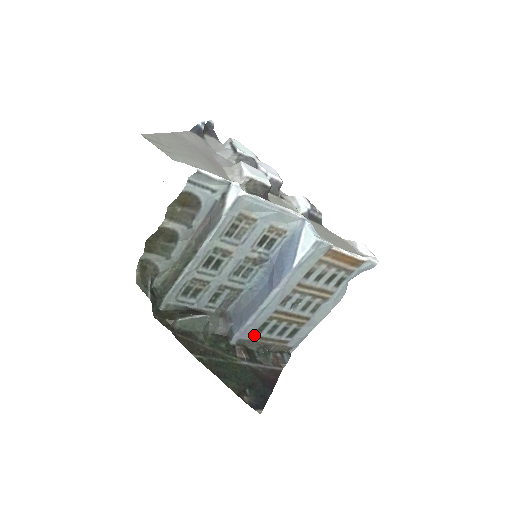
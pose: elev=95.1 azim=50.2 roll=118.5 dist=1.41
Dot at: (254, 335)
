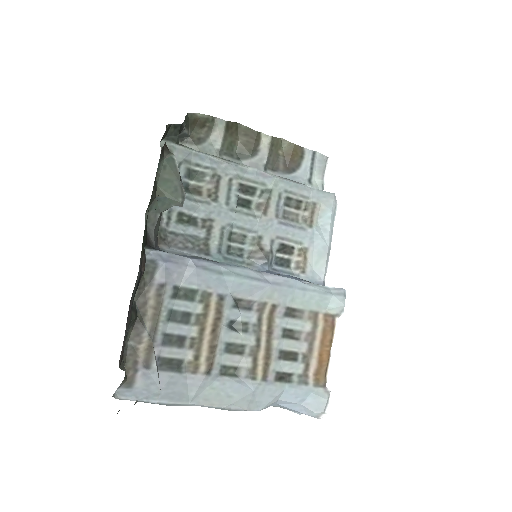
Dot at: (166, 285)
